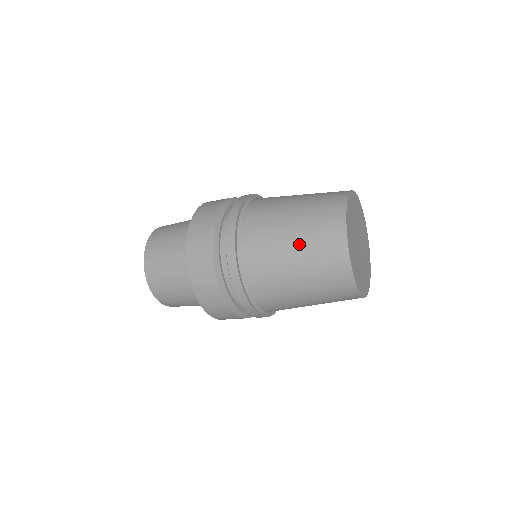
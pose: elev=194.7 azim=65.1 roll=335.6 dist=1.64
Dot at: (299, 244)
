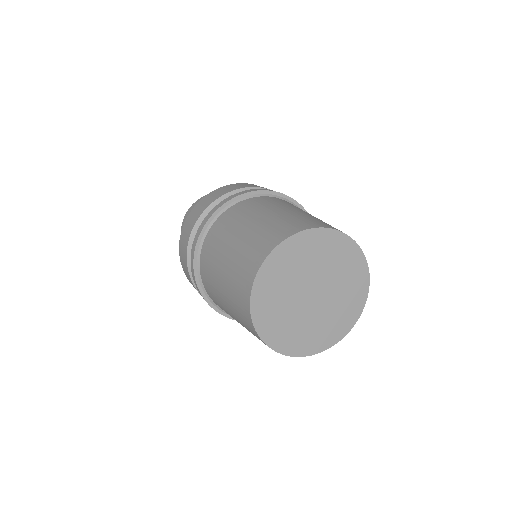
Dot at: (227, 299)
